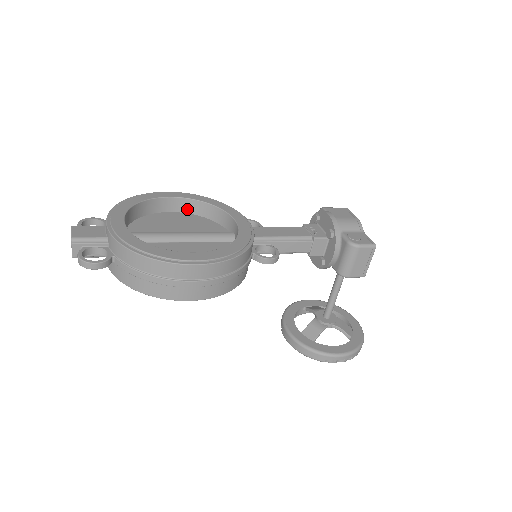
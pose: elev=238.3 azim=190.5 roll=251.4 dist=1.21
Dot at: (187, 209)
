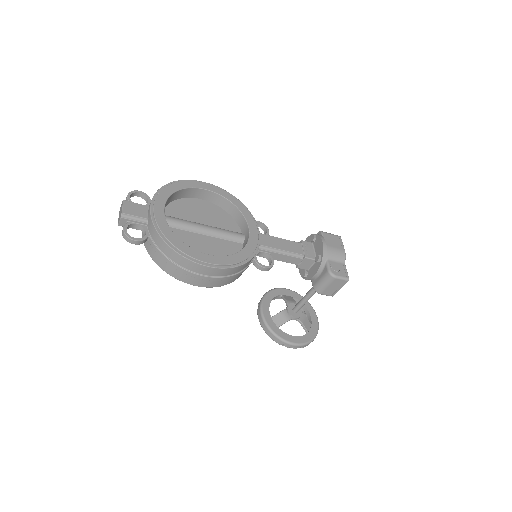
Dot at: (215, 201)
